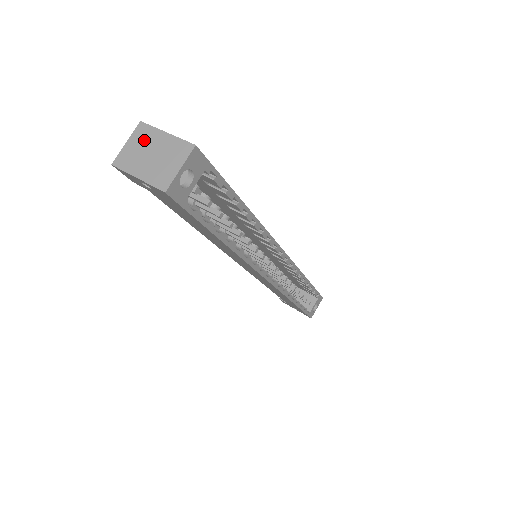
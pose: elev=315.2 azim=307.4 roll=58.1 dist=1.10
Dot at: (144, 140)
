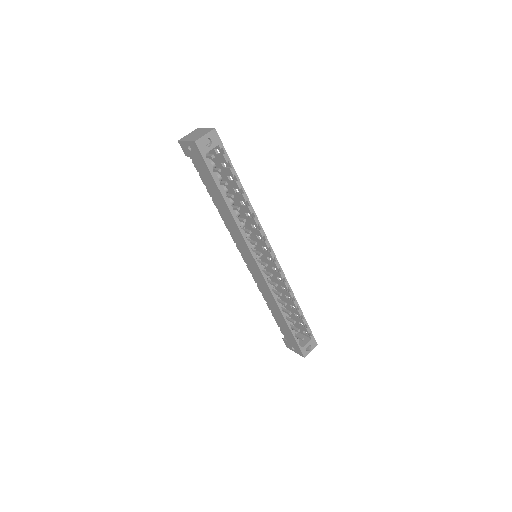
Dot at: (195, 132)
